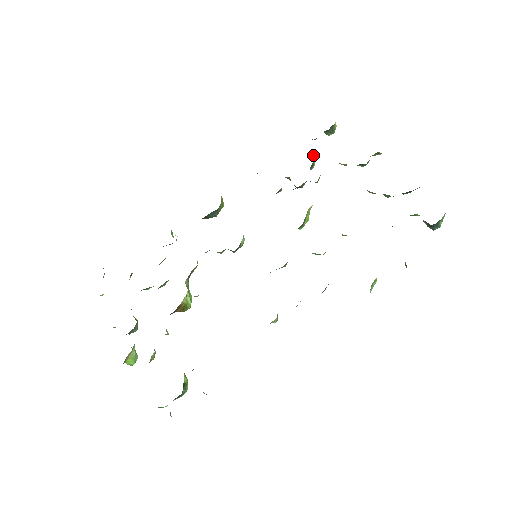
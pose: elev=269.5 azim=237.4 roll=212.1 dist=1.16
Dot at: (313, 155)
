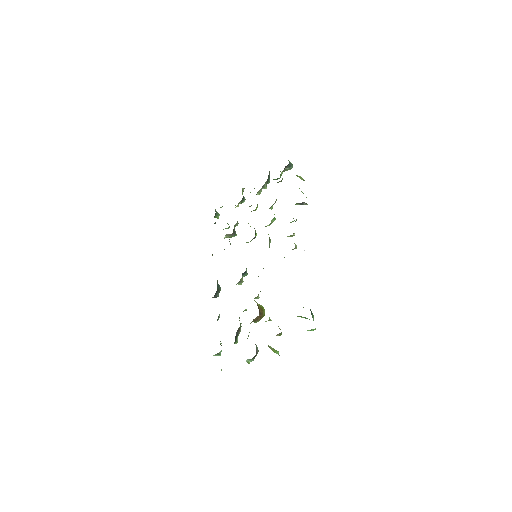
Dot at: occluded
